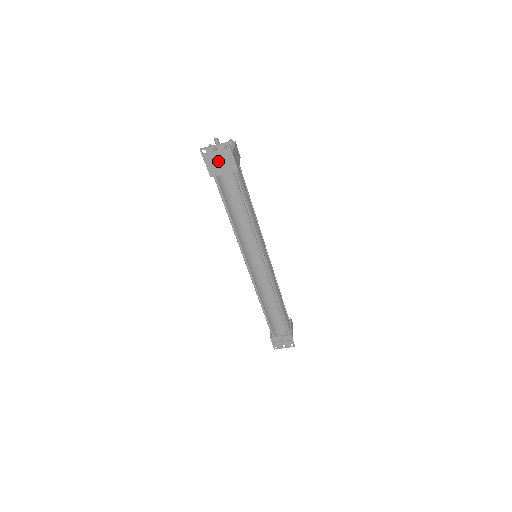
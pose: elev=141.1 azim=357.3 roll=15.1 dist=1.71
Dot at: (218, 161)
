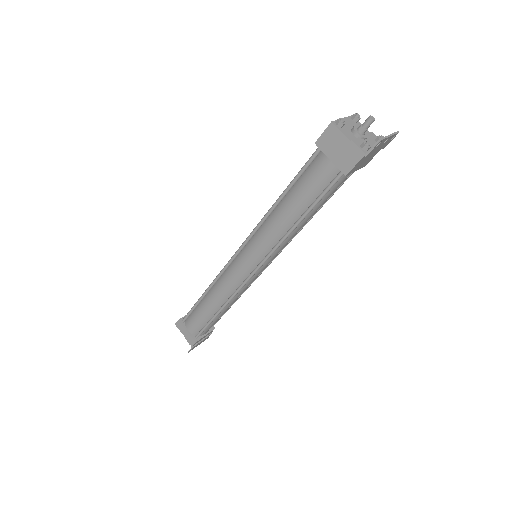
Dot at: (370, 155)
